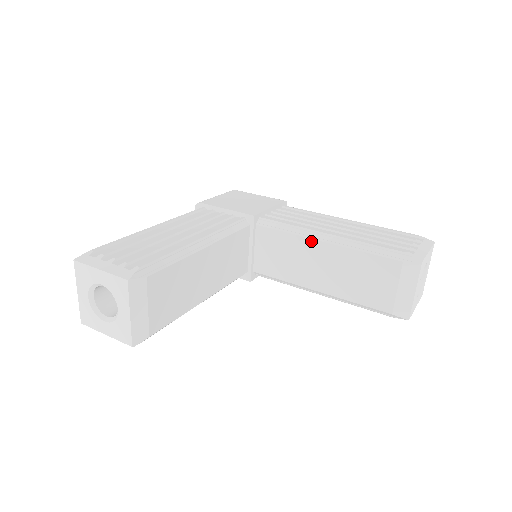
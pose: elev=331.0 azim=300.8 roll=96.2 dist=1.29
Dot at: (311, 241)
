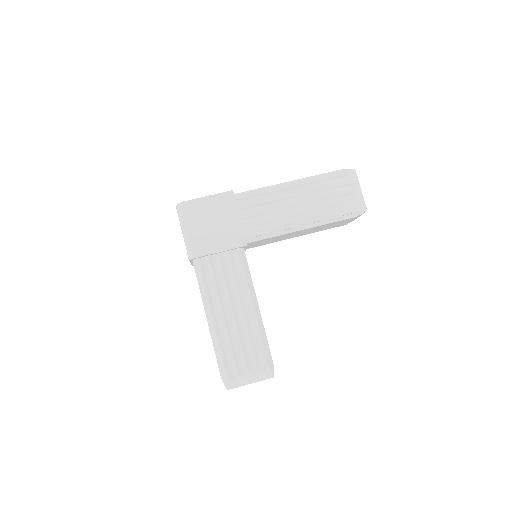
Dot at: occluded
